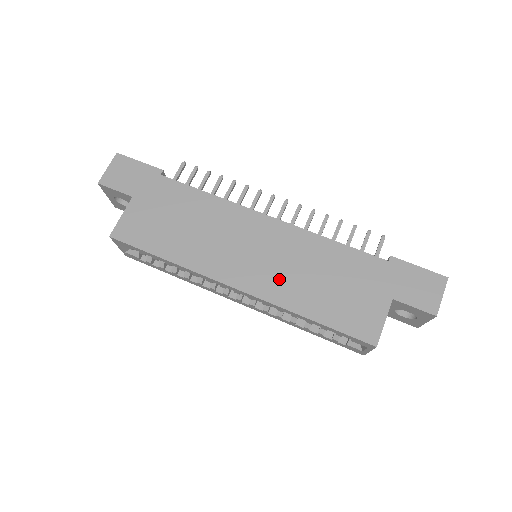
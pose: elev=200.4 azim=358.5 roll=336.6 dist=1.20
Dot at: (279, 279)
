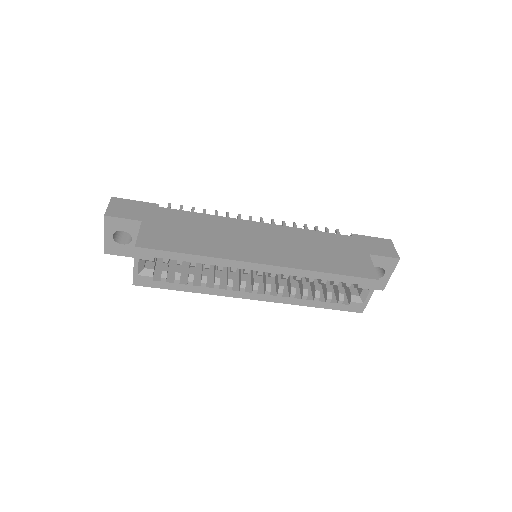
Dot at: (290, 254)
